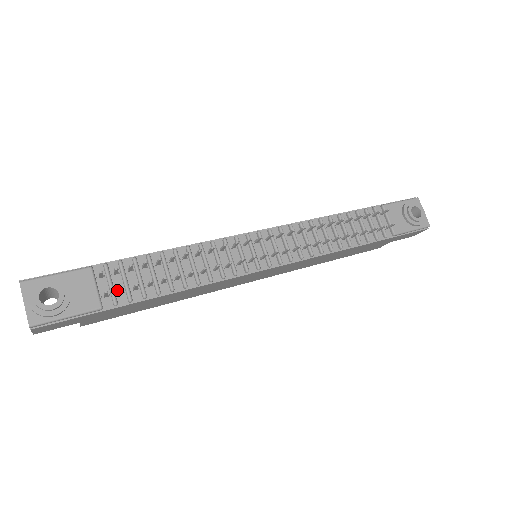
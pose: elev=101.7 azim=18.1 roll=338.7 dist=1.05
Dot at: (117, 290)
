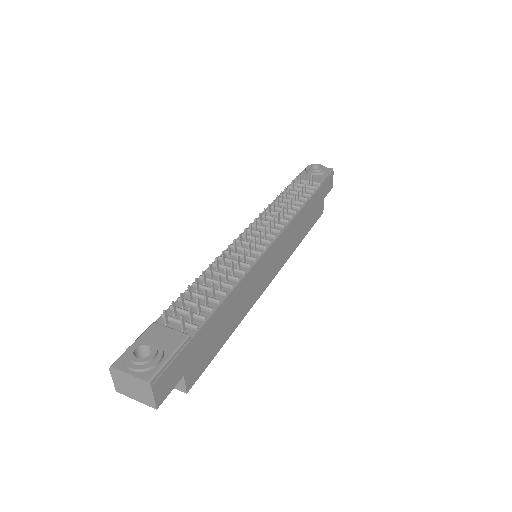
Dot at: (188, 322)
